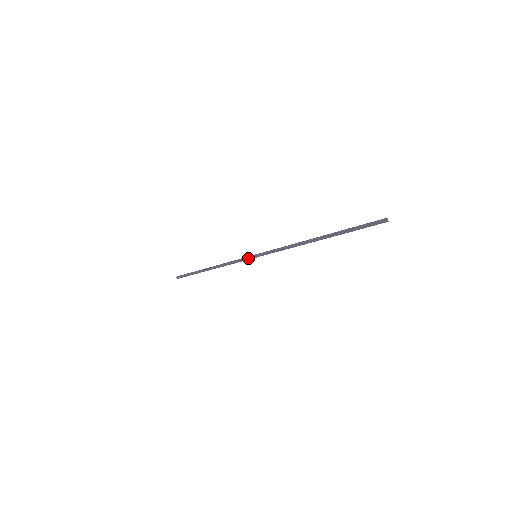
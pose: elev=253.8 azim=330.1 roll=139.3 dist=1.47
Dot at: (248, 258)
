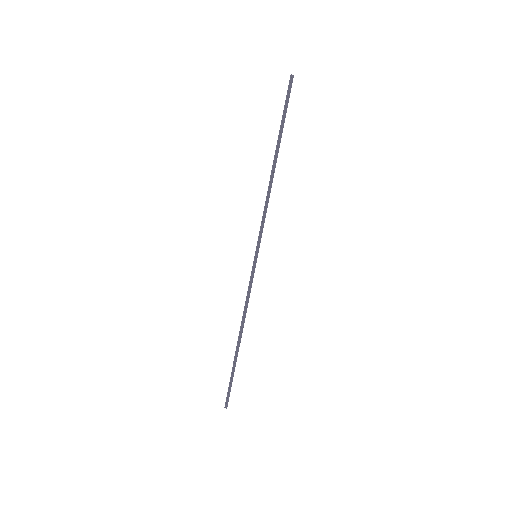
Dot at: (253, 269)
